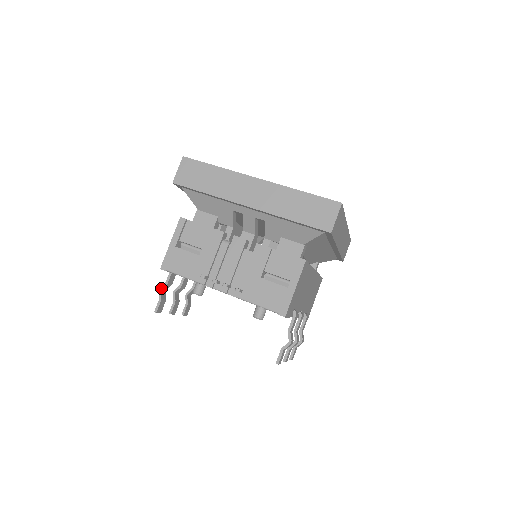
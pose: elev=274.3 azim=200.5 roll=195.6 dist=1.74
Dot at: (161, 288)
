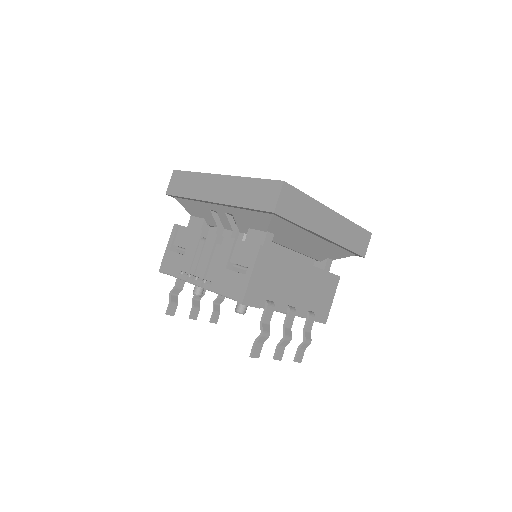
Dot at: (171, 292)
